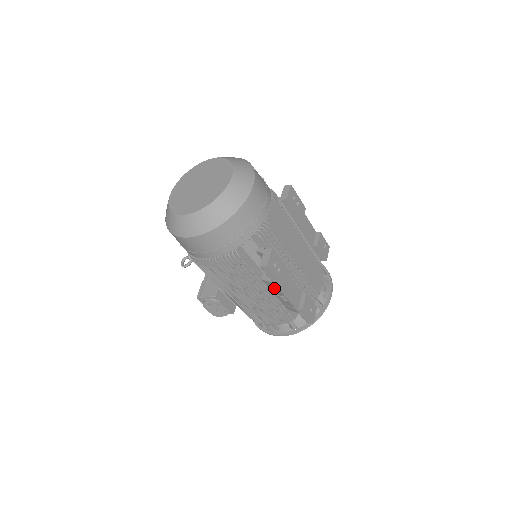
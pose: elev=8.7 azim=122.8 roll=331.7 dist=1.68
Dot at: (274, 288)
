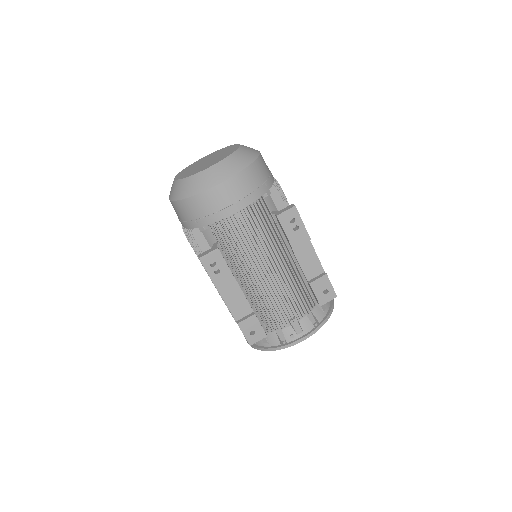
Dot at: occluded
